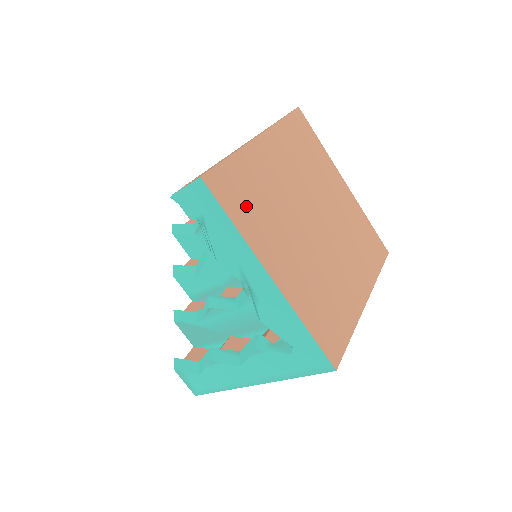
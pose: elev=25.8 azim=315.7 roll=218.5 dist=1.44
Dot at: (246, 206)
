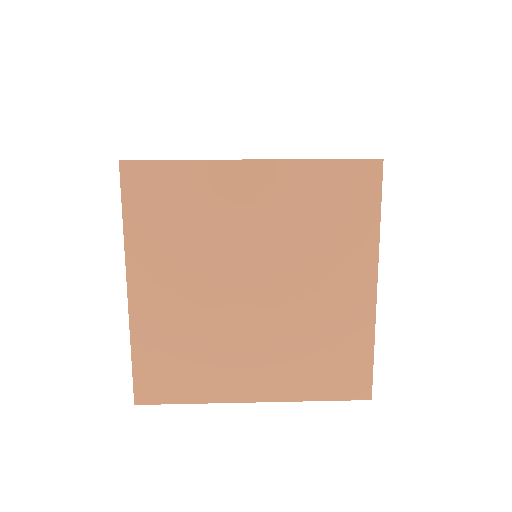
Dot at: occluded
